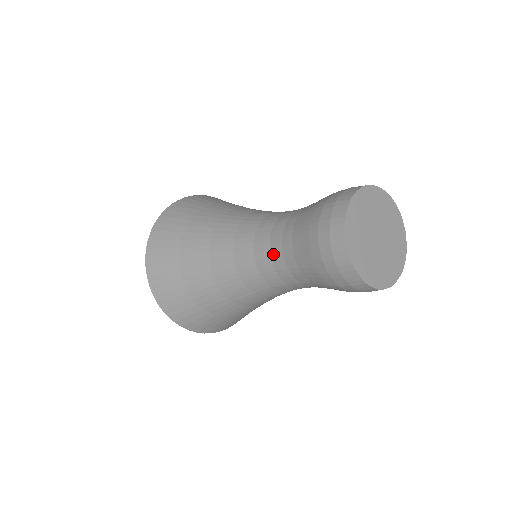
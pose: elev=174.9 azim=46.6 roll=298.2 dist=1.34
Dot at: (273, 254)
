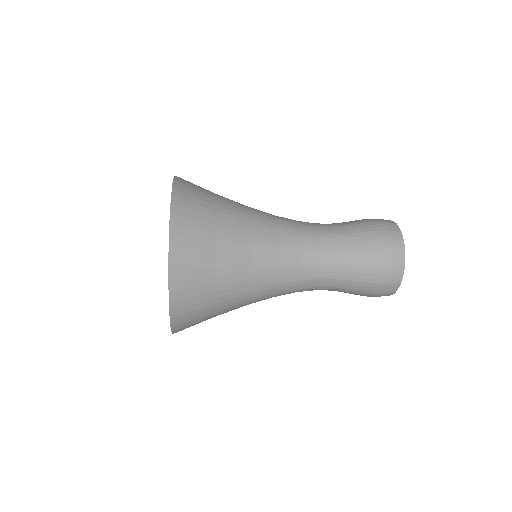
Dot at: (324, 248)
